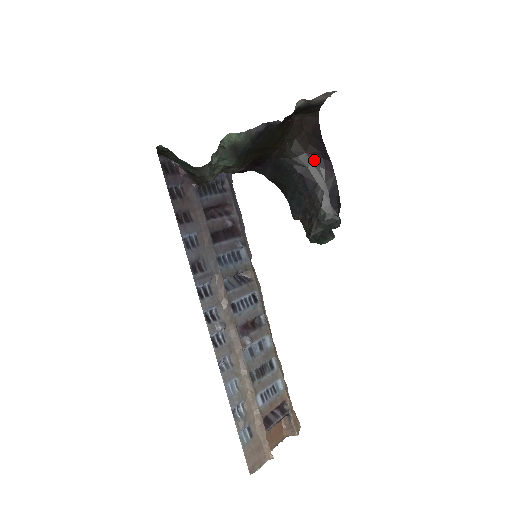
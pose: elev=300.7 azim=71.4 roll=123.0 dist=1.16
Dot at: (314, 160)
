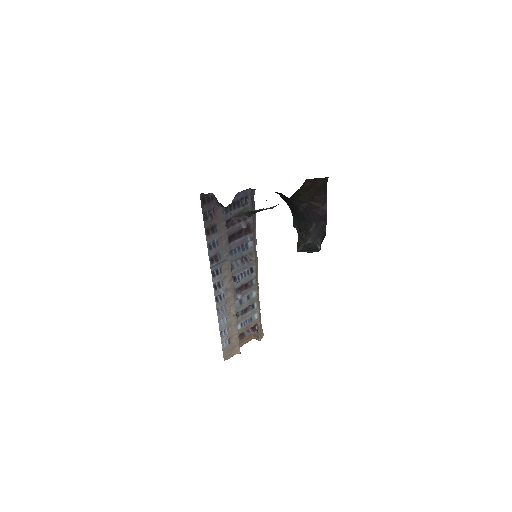
Dot at: (314, 208)
